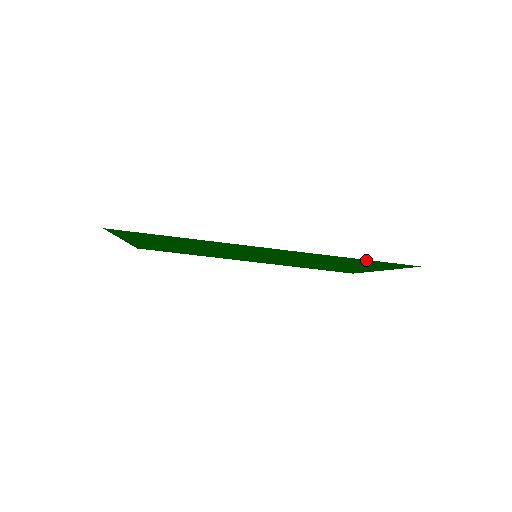
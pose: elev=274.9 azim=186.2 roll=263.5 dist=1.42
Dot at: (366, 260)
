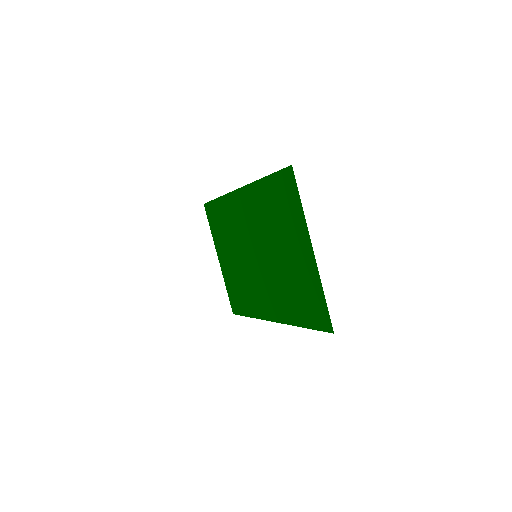
Dot at: (270, 177)
